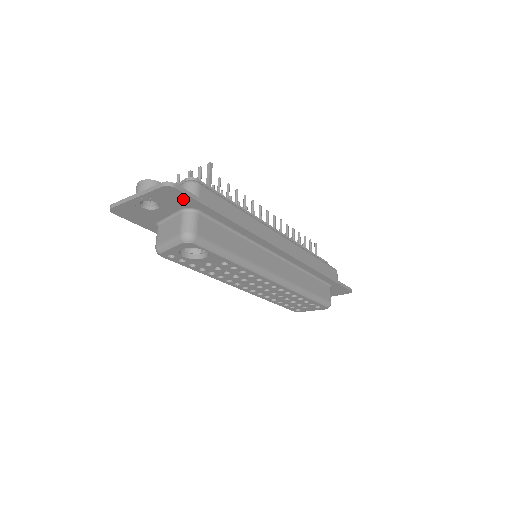
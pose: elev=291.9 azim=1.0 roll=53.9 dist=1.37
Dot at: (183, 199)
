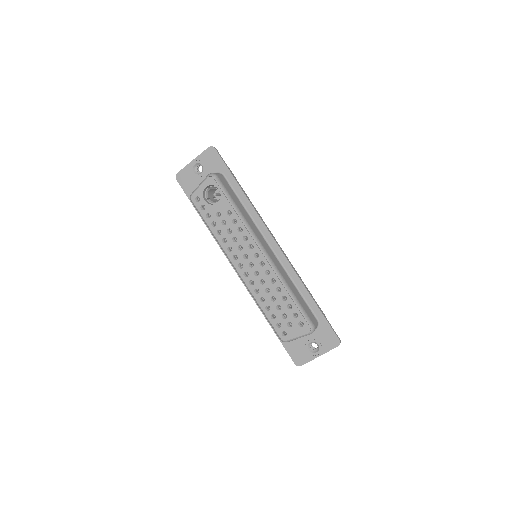
Dot at: (217, 161)
